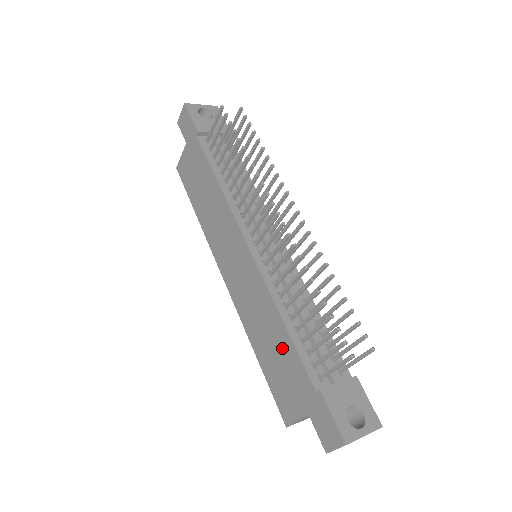
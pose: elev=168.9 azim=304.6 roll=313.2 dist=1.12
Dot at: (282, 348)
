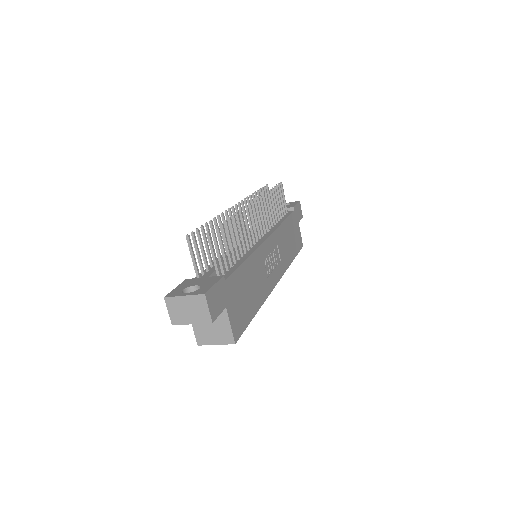
Dot at: occluded
